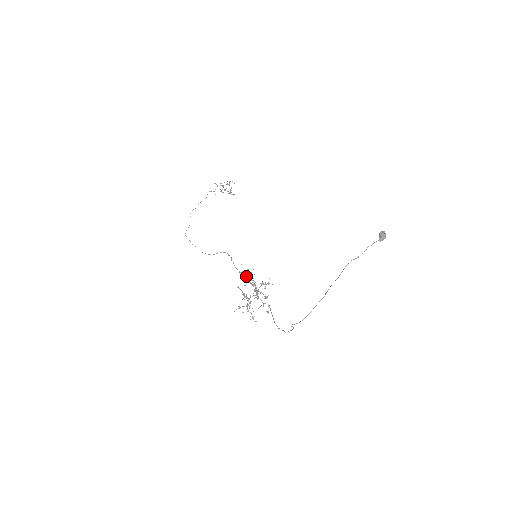
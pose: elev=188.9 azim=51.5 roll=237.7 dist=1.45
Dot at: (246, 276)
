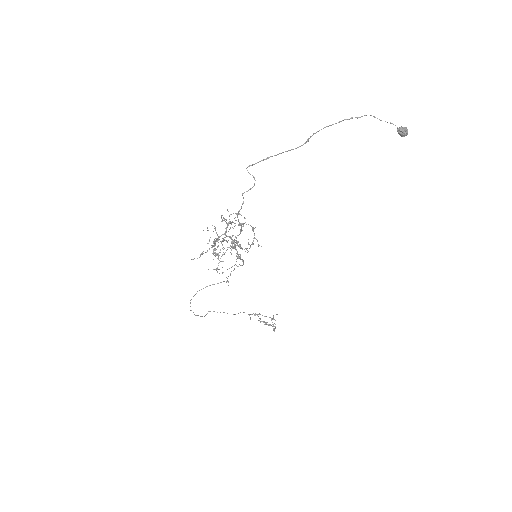
Dot at: (221, 215)
